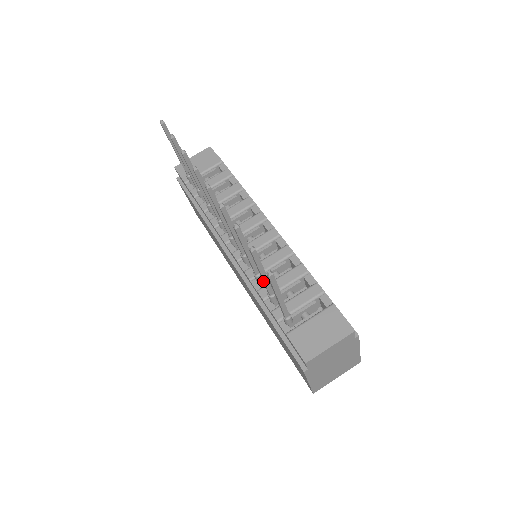
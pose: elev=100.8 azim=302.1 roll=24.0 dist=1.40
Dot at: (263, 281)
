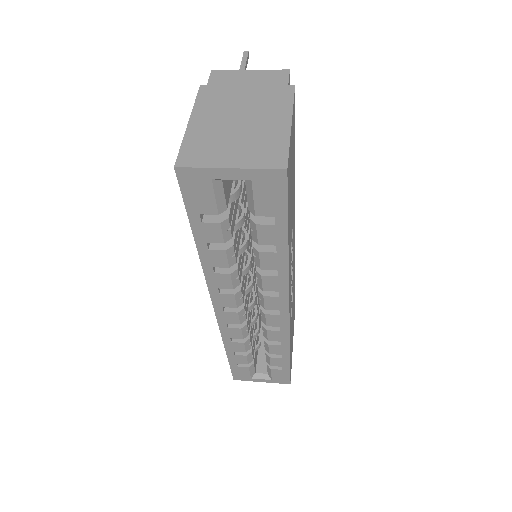
Dot at: occluded
